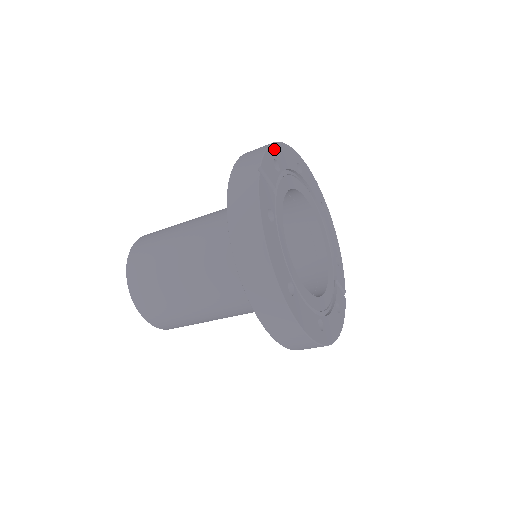
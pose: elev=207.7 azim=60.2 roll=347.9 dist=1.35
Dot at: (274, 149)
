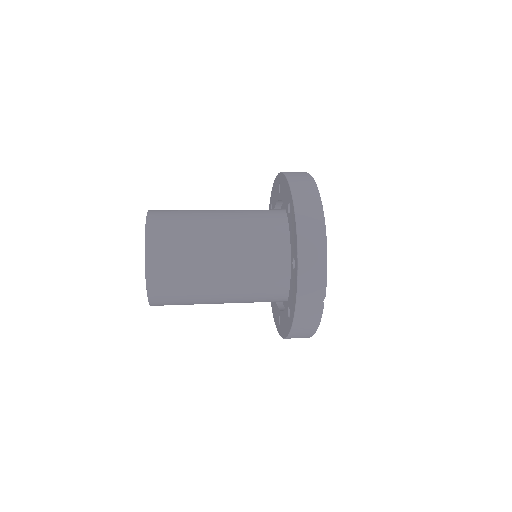
Dot at: (326, 254)
